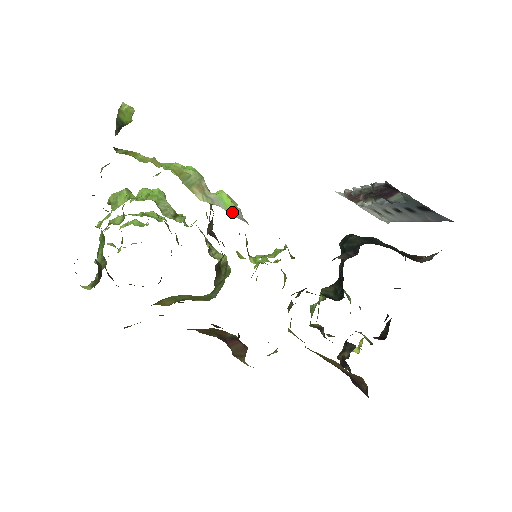
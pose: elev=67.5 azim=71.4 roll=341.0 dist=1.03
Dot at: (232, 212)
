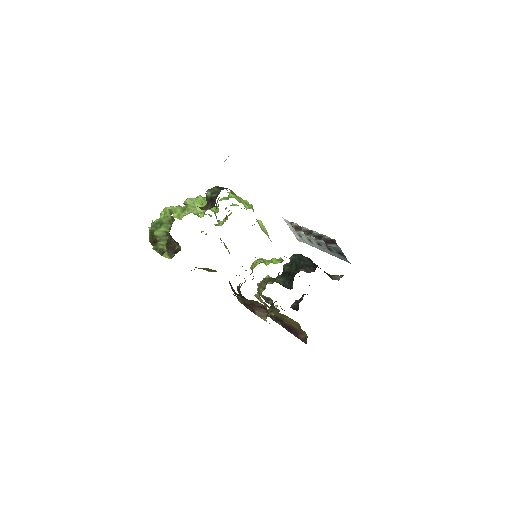
Dot at: (269, 238)
